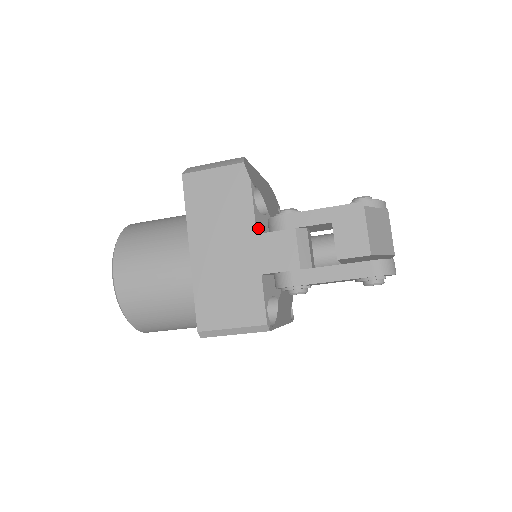
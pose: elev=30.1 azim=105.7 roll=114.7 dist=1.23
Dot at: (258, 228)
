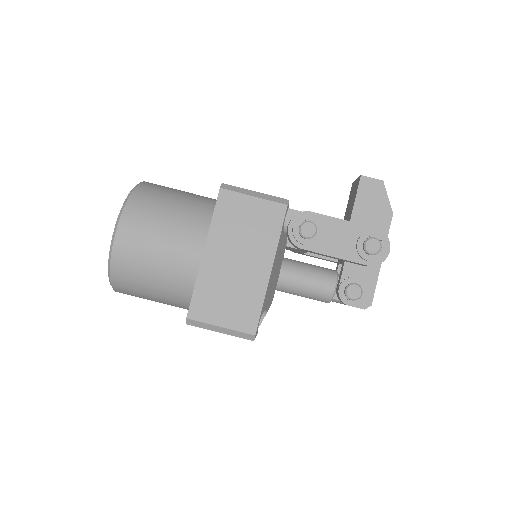
Dot at: occluded
